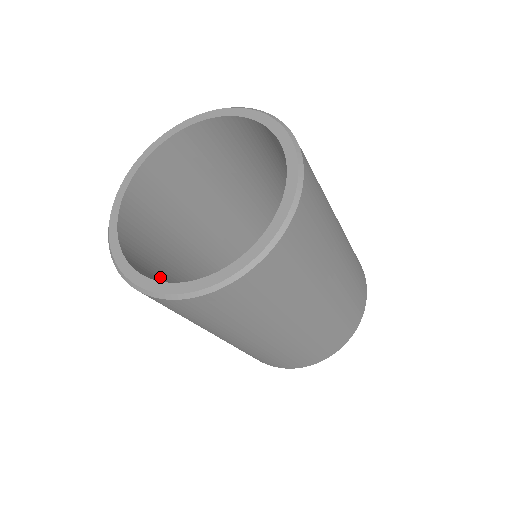
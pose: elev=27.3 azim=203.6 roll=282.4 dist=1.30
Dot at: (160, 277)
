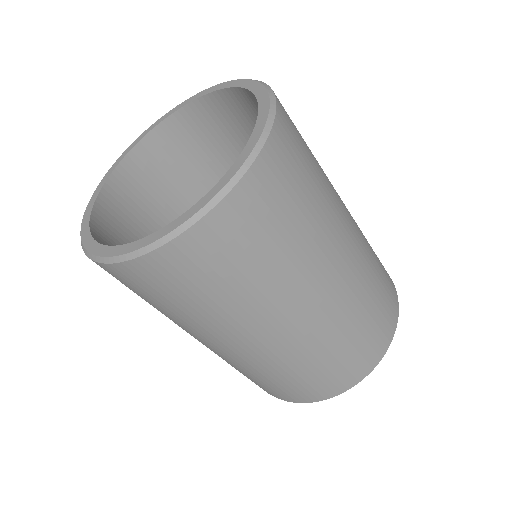
Dot at: occluded
